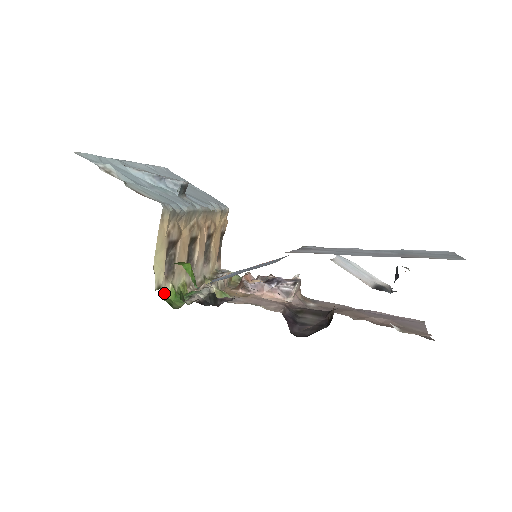
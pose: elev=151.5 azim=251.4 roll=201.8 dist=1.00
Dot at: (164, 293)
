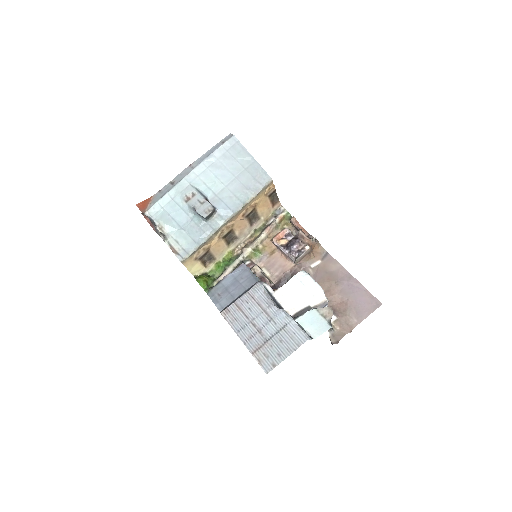
Dot at: (209, 270)
